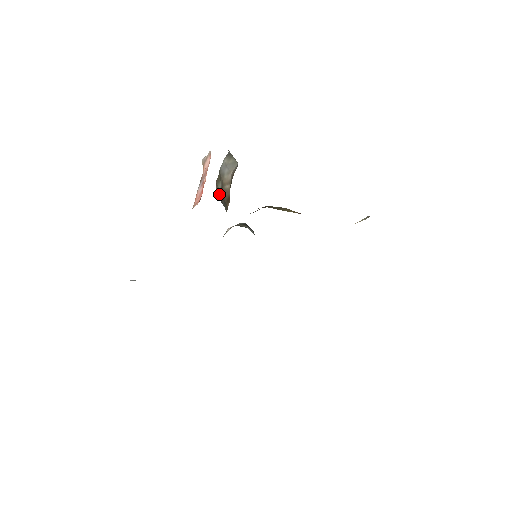
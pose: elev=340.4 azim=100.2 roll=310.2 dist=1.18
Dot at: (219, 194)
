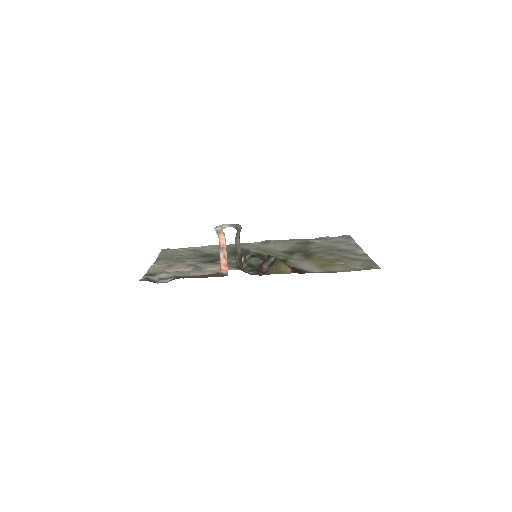
Dot at: (238, 263)
